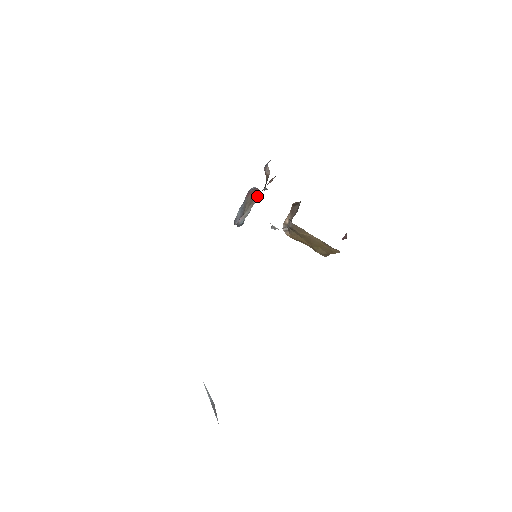
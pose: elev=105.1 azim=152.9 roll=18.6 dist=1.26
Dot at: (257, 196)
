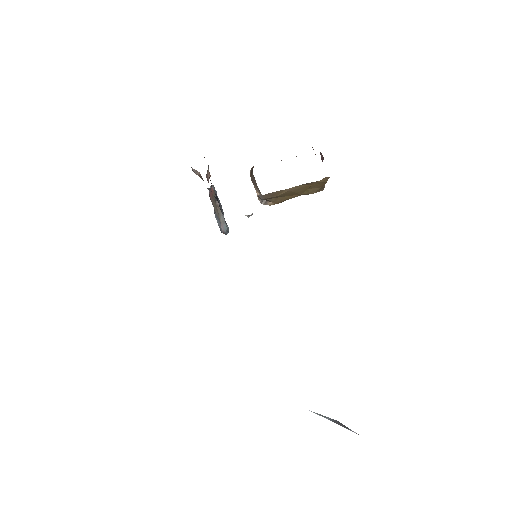
Dot at: occluded
